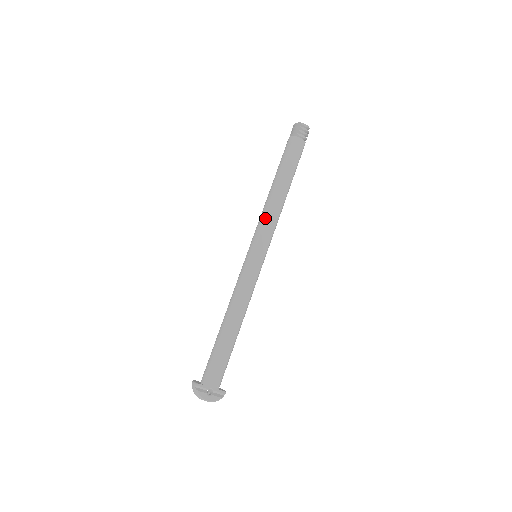
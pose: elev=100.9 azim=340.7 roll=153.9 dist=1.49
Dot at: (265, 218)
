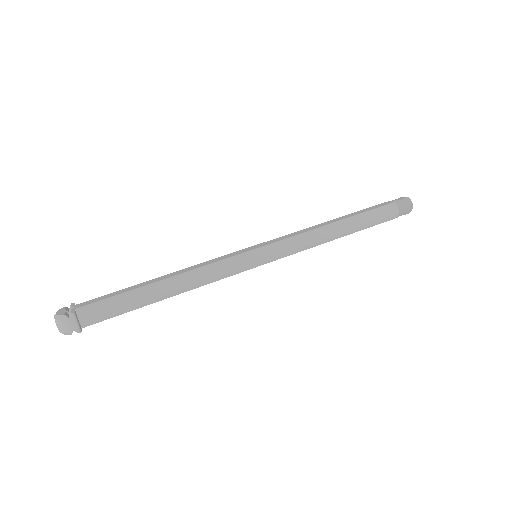
Dot at: (292, 233)
